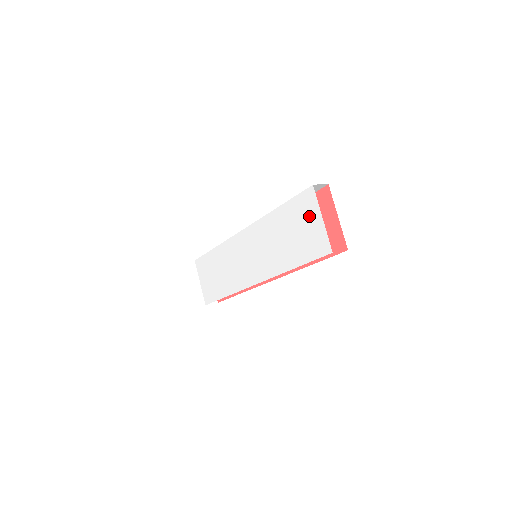
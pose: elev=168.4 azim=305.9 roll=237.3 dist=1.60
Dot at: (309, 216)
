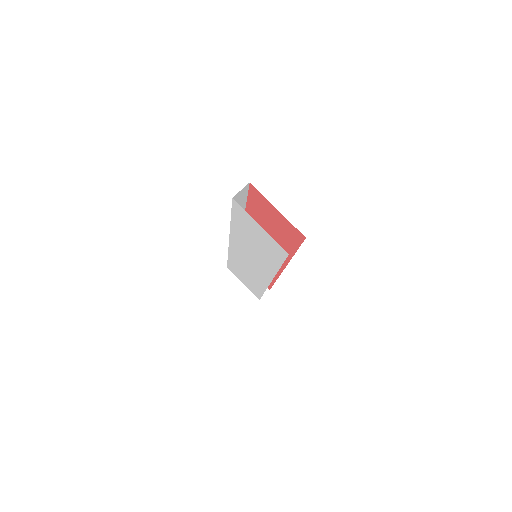
Dot at: (252, 225)
